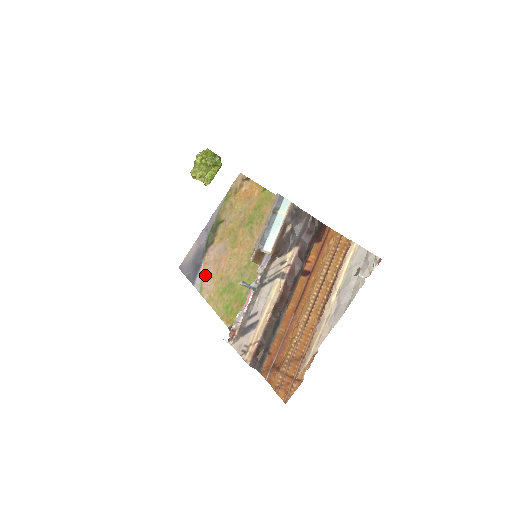
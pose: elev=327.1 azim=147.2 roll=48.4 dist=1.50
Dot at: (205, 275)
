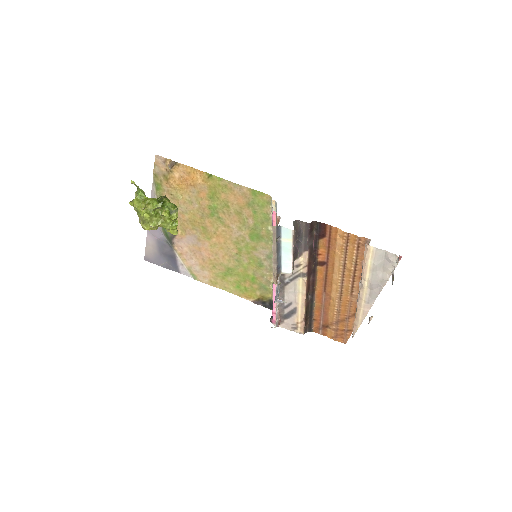
Dot at: (190, 265)
